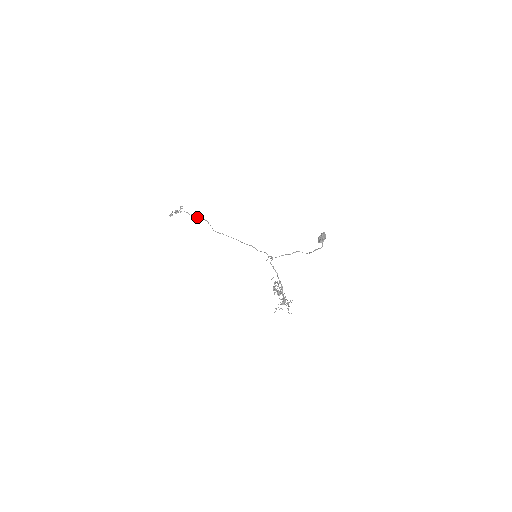
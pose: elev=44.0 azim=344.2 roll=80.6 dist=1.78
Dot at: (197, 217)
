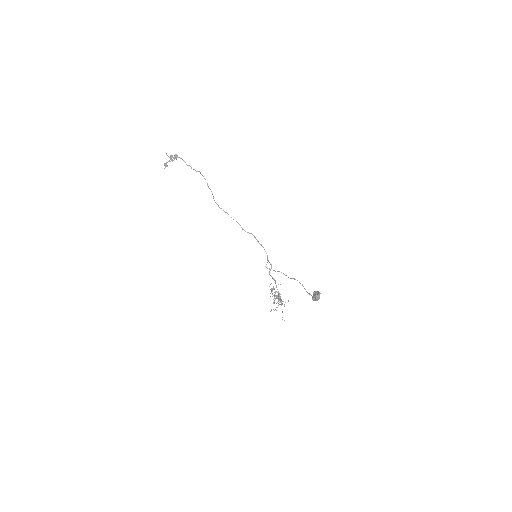
Dot at: (195, 170)
